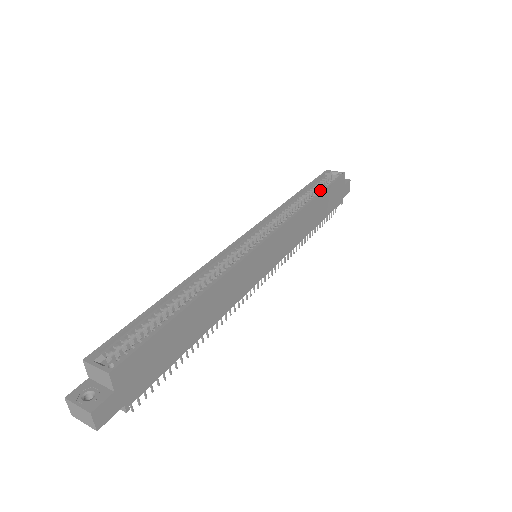
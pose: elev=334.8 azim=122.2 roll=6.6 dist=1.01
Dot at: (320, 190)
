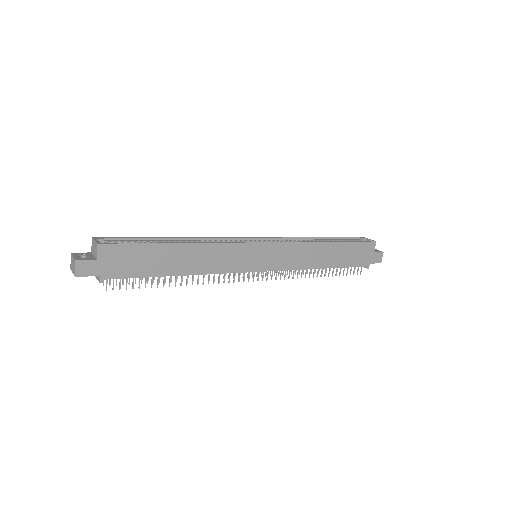
Dot at: occluded
